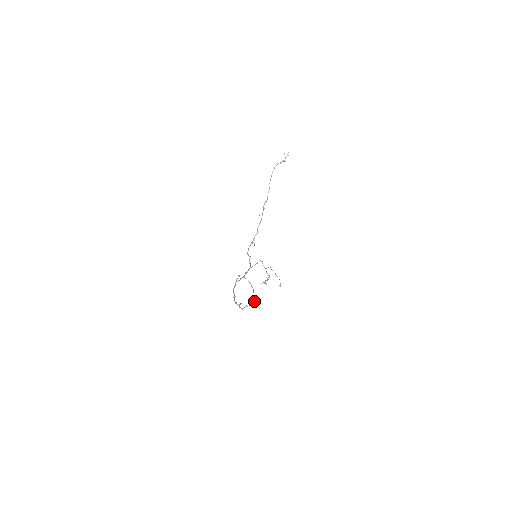
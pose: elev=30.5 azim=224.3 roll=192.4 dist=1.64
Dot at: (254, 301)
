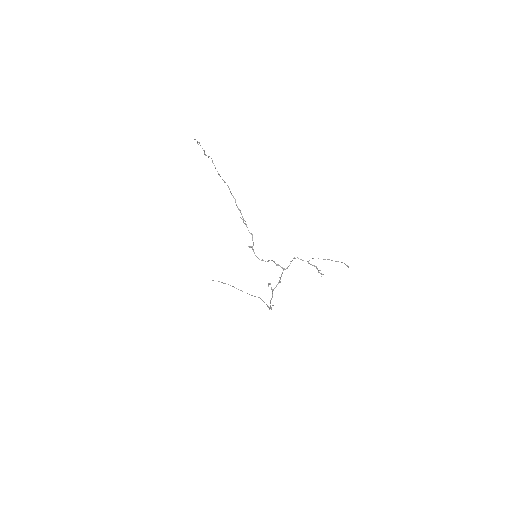
Dot at: occluded
